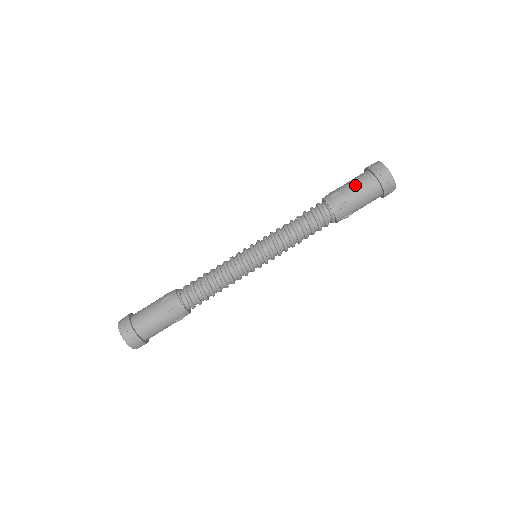
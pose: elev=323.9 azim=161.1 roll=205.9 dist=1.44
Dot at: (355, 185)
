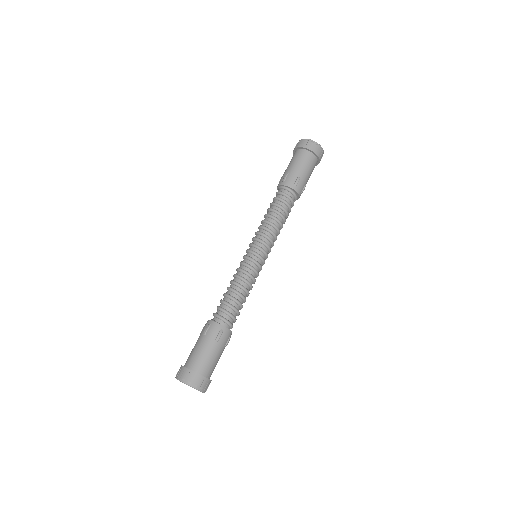
Dot at: (288, 165)
